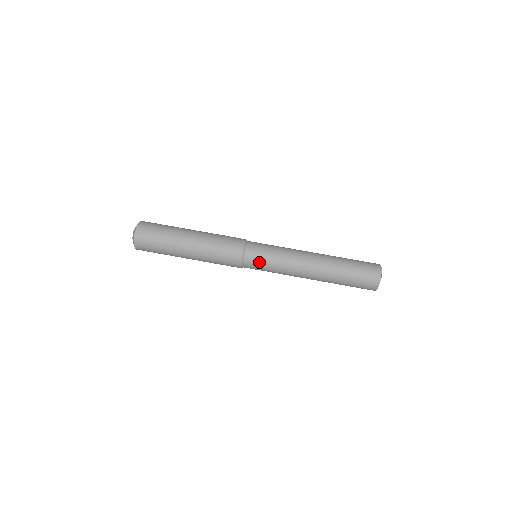
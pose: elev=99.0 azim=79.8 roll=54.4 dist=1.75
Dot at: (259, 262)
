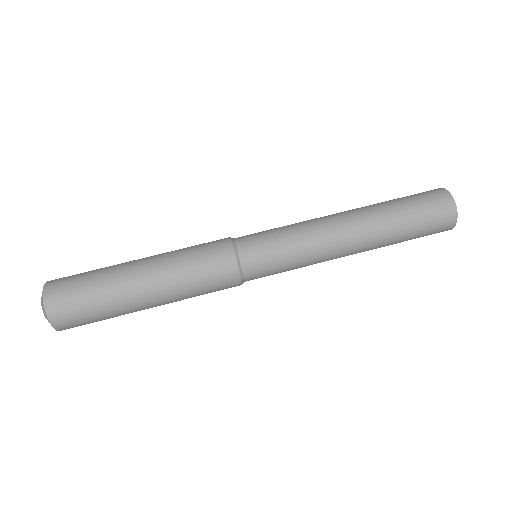
Dot at: (268, 264)
